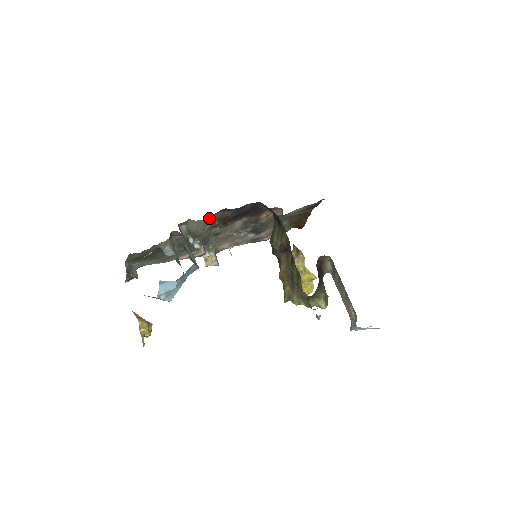
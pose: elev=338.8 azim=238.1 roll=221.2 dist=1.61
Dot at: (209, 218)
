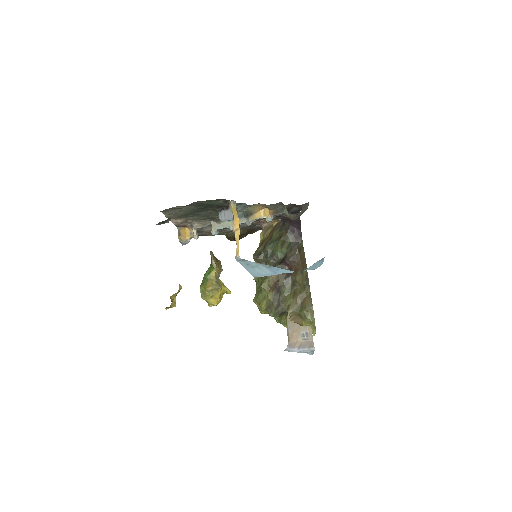
Dot at: occluded
